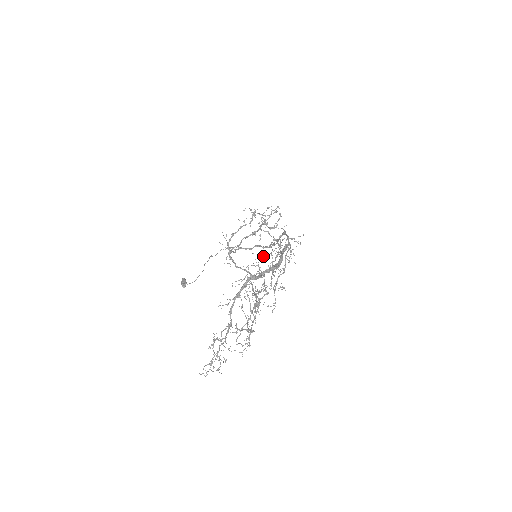
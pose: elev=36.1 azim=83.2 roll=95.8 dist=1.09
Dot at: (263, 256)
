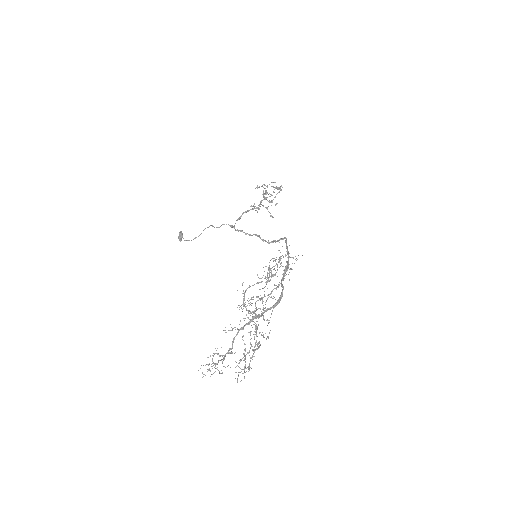
Dot at: (264, 271)
